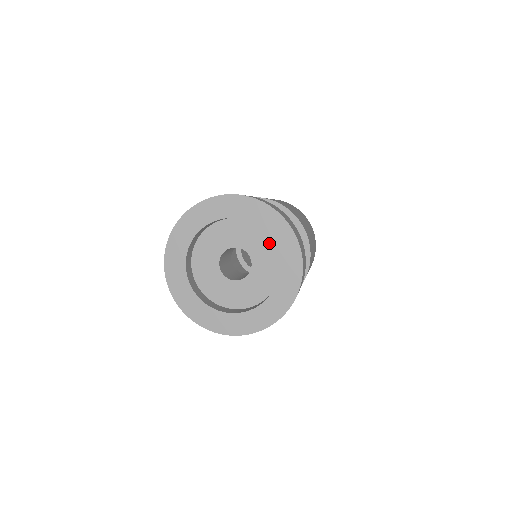
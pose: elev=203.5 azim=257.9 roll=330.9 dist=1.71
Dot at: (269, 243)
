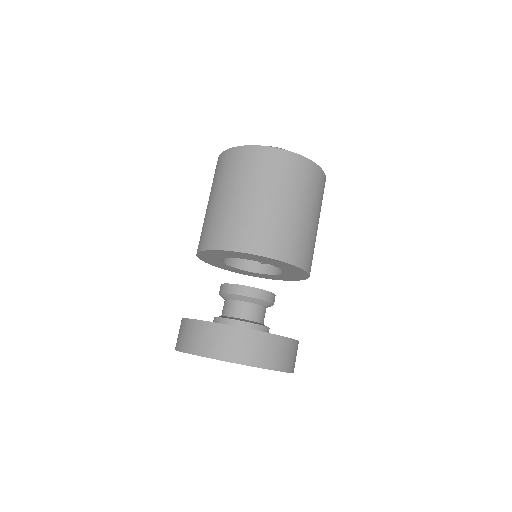
Dot at: occluded
